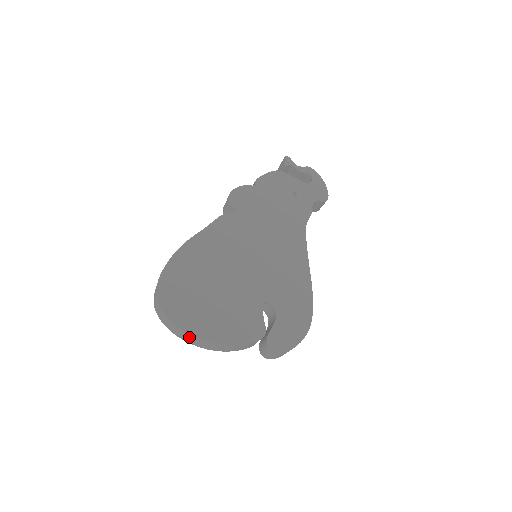
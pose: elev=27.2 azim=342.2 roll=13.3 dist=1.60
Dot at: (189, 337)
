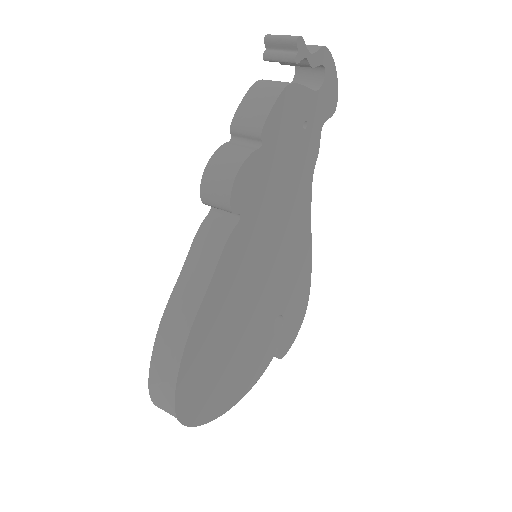
Dot at: occluded
